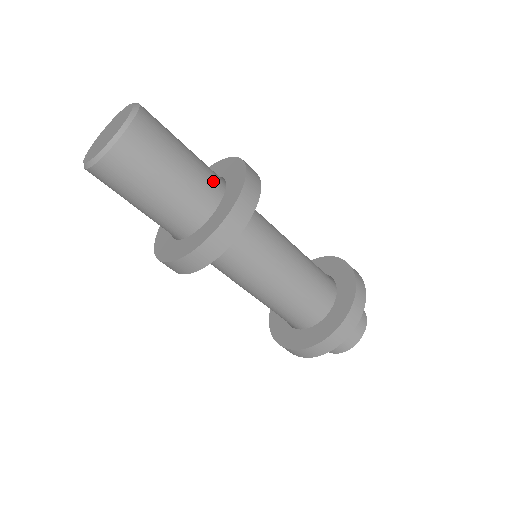
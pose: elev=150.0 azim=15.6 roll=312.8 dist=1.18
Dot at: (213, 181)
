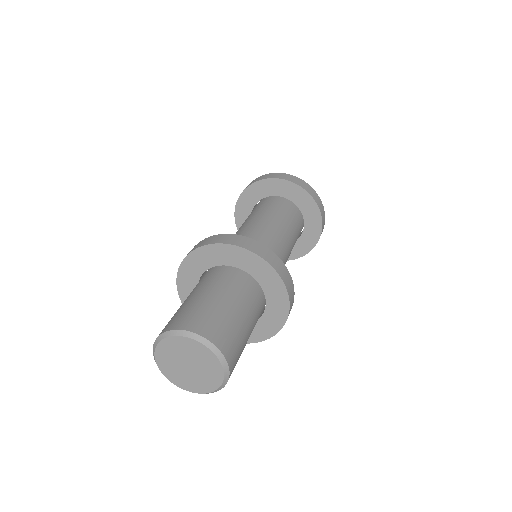
Dot at: (246, 285)
